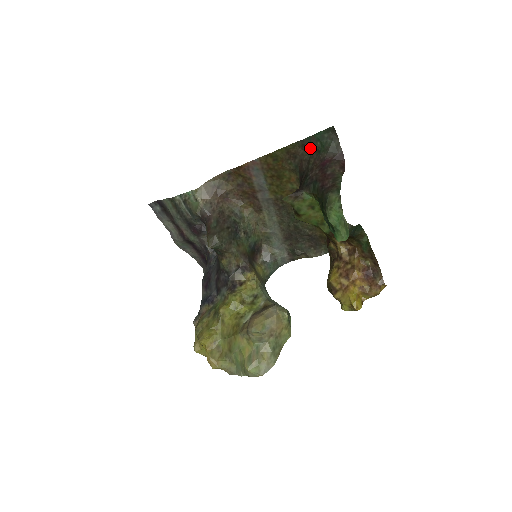
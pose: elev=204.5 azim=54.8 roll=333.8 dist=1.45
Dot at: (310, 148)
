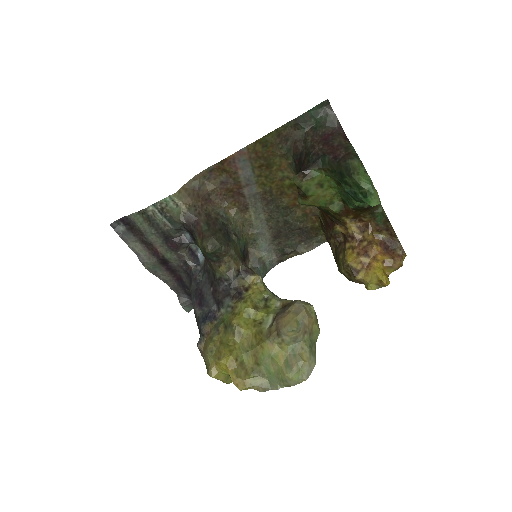
Dot at: (304, 127)
